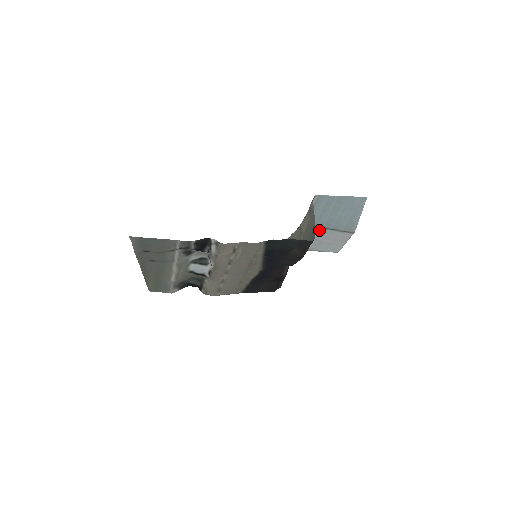
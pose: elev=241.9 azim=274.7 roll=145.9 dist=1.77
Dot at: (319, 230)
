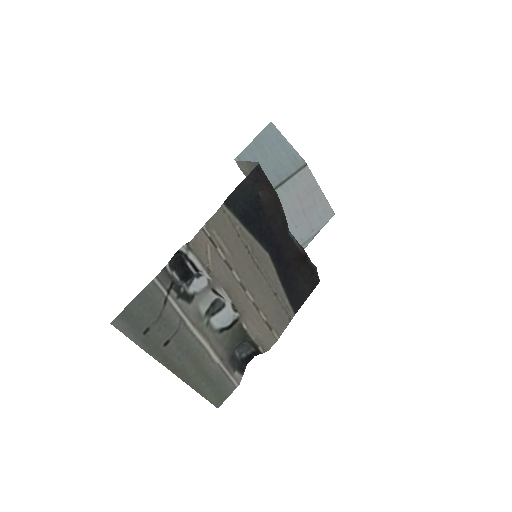
Dot at: (281, 192)
